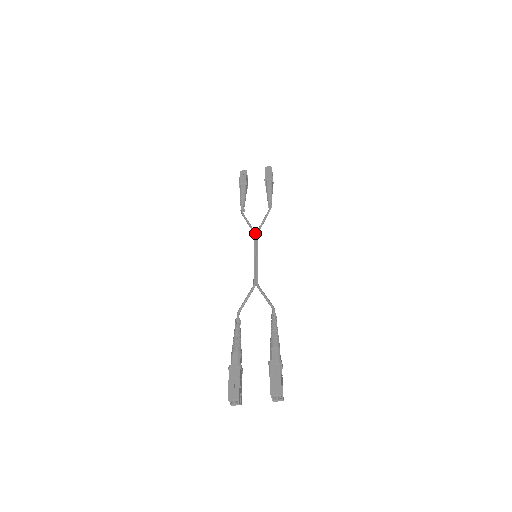
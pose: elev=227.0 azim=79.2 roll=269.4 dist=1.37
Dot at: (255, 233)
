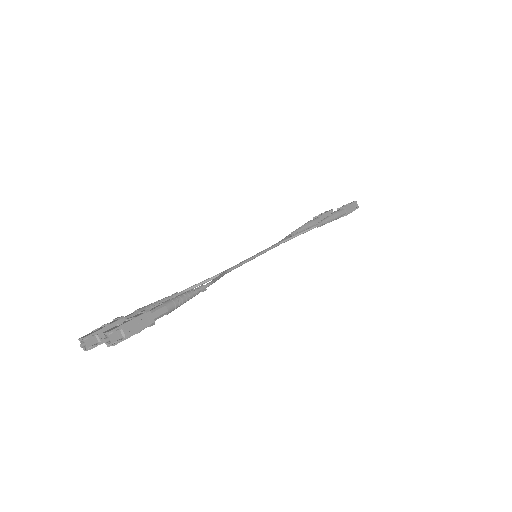
Dot at: (278, 242)
